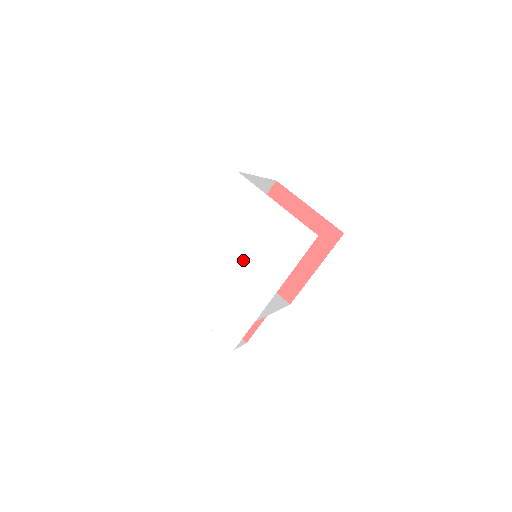
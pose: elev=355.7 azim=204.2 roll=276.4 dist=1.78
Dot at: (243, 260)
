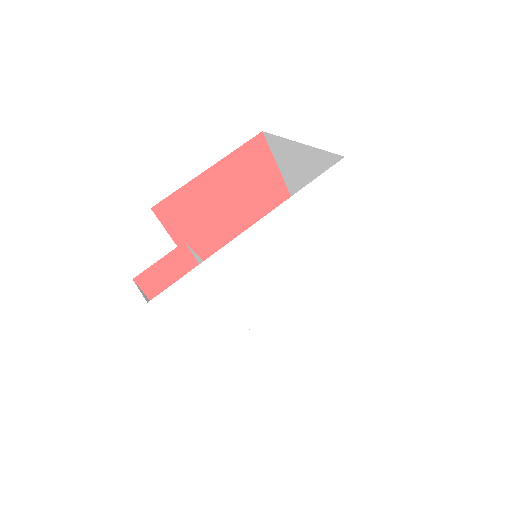
Dot at: (295, 284)
